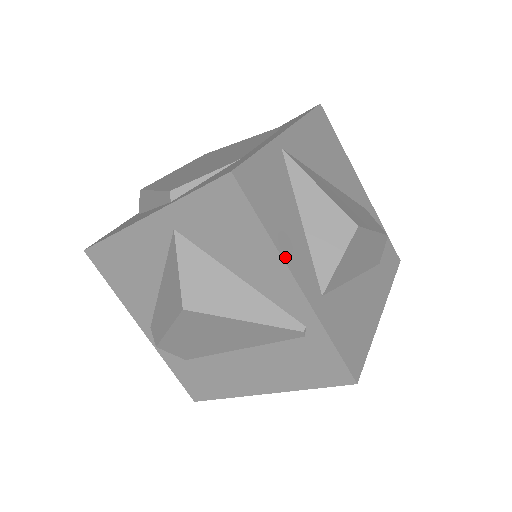
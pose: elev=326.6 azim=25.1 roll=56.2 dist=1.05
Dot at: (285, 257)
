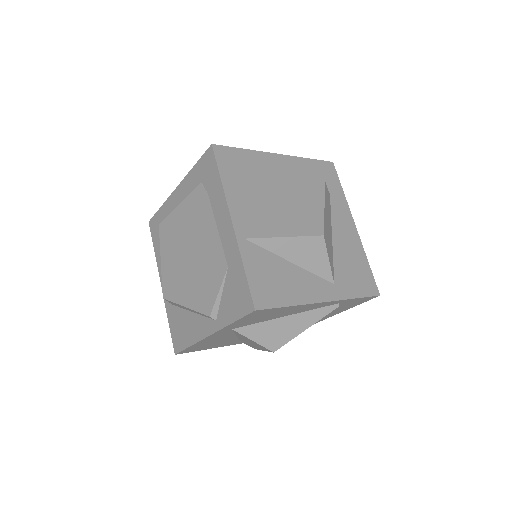
Dot at: (308, 301)
